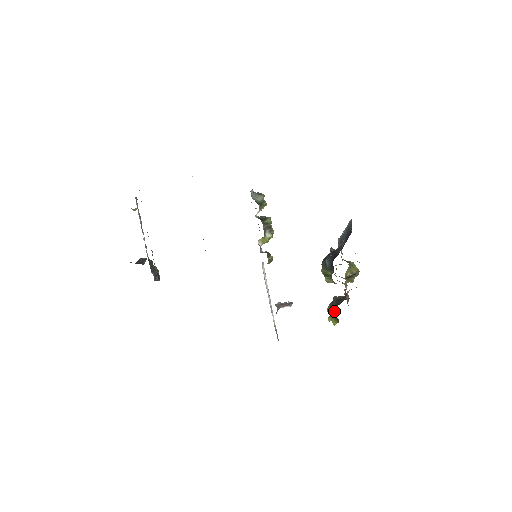
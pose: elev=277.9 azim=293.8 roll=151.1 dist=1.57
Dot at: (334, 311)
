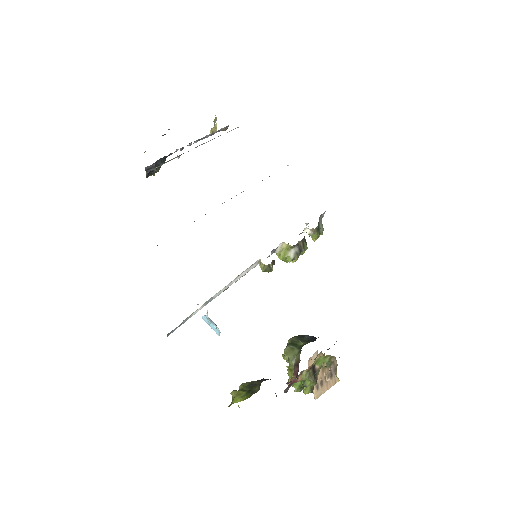
Dot at: (258, 384)
